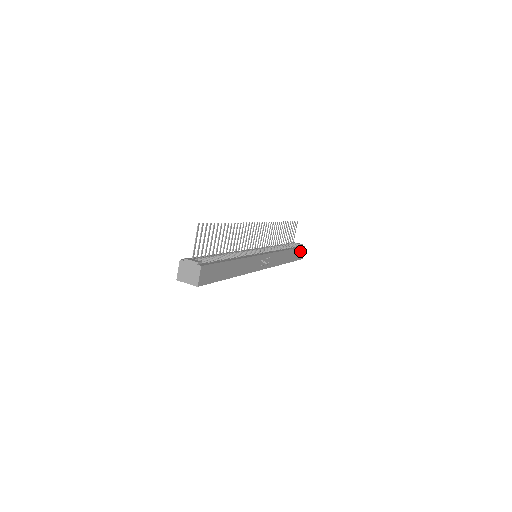
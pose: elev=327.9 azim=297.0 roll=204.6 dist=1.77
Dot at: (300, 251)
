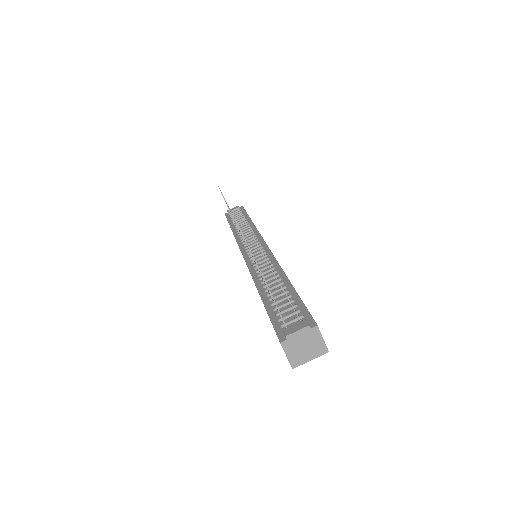
Dot at: occluded
